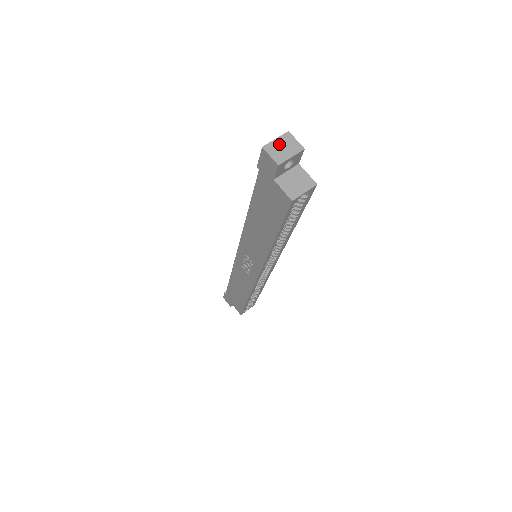
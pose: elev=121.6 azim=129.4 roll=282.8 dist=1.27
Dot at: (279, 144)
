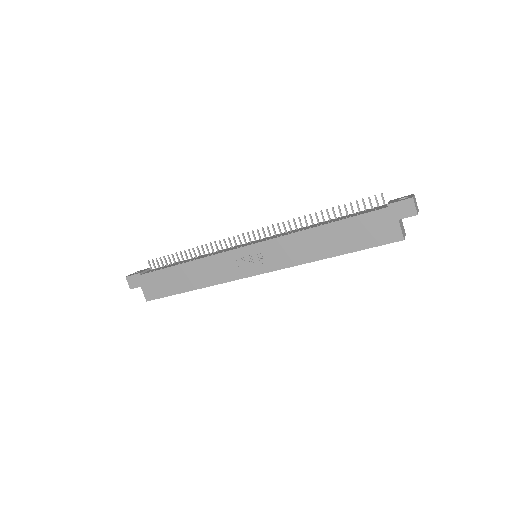
Dot at: (415, 200)
